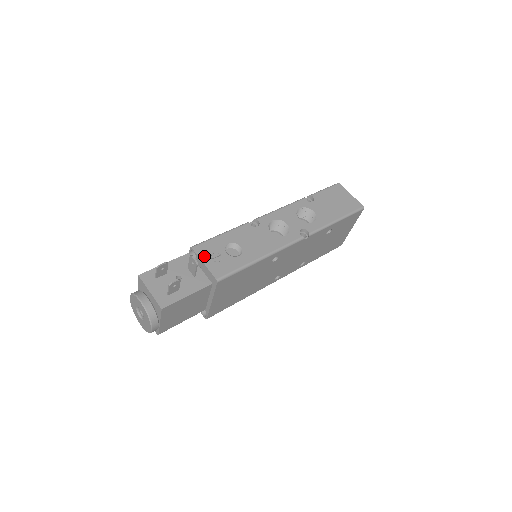
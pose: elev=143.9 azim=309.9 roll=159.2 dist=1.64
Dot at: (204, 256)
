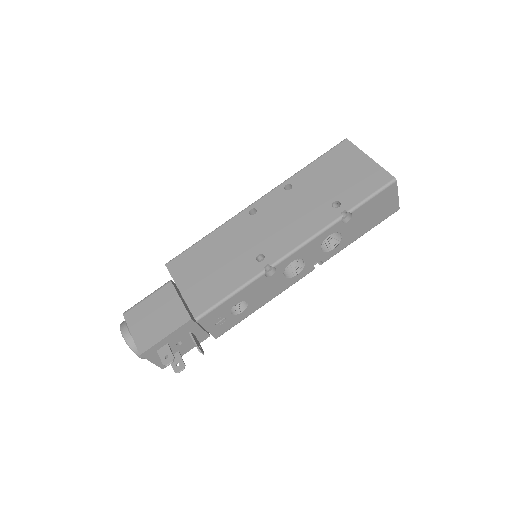
Dot at: (208, 325)
